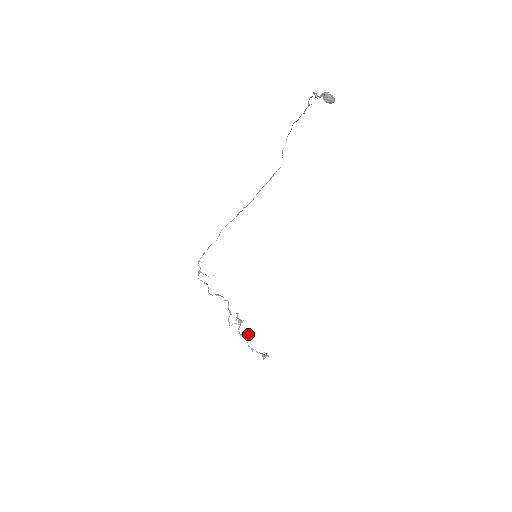
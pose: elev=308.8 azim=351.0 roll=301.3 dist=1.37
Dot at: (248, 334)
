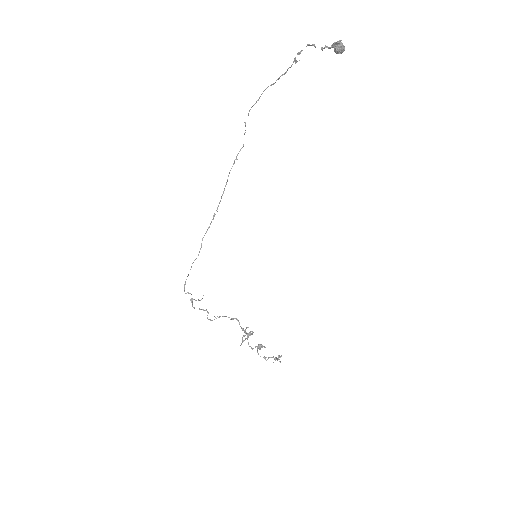
Dot at: (260, 344)
